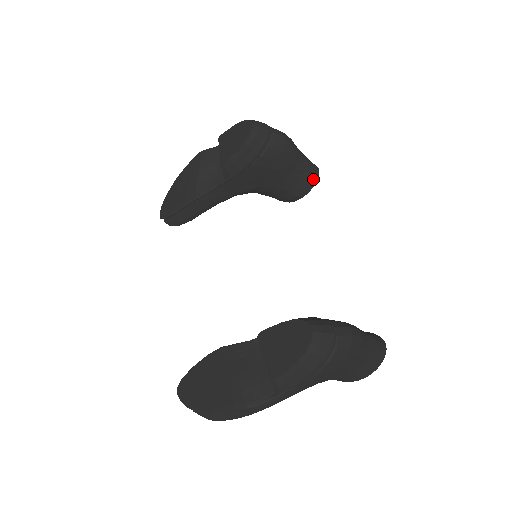
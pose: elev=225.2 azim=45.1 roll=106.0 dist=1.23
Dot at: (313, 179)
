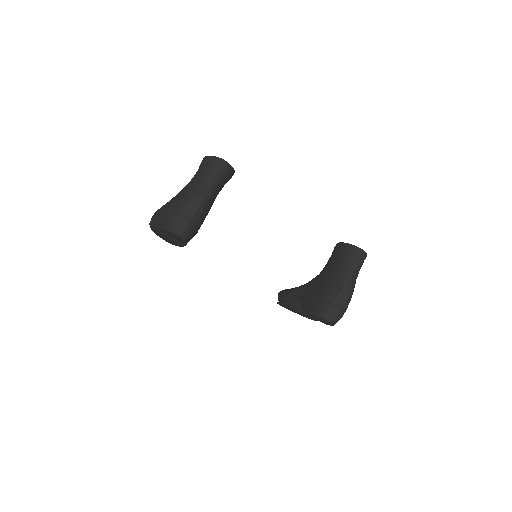
Dot at: (230, 172)
